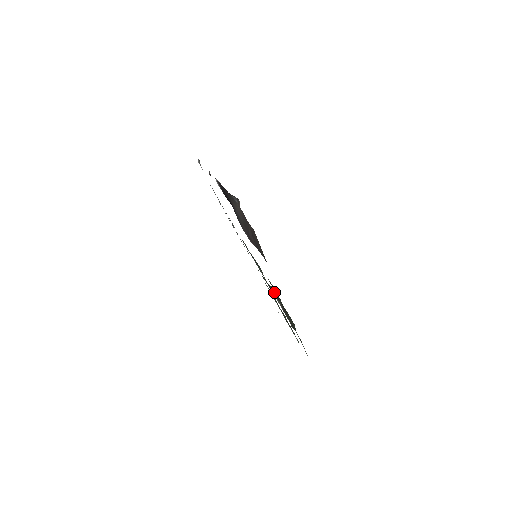
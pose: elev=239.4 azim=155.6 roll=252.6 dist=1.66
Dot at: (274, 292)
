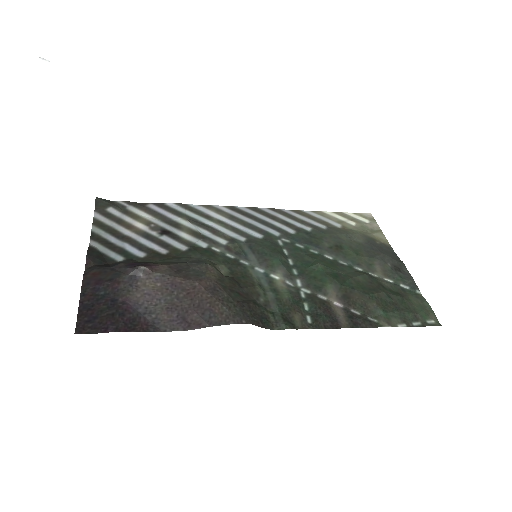
Dot at: (316, 282)
